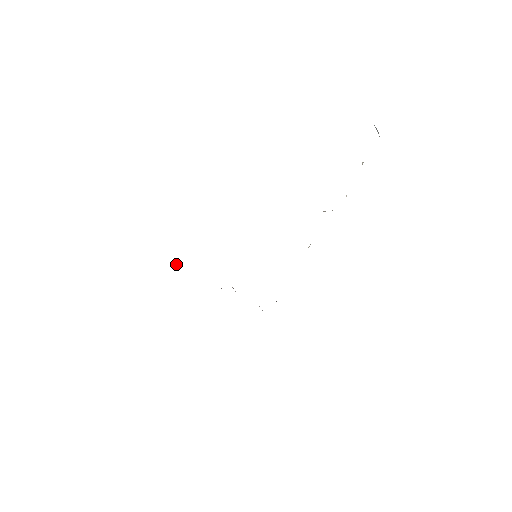
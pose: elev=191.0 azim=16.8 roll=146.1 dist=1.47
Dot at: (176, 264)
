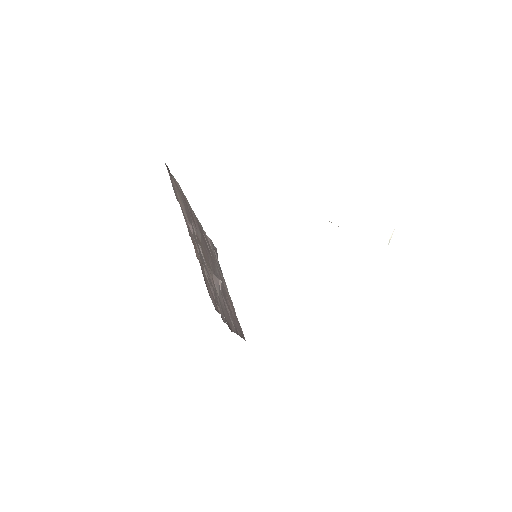
Dot at: (208, 238)
